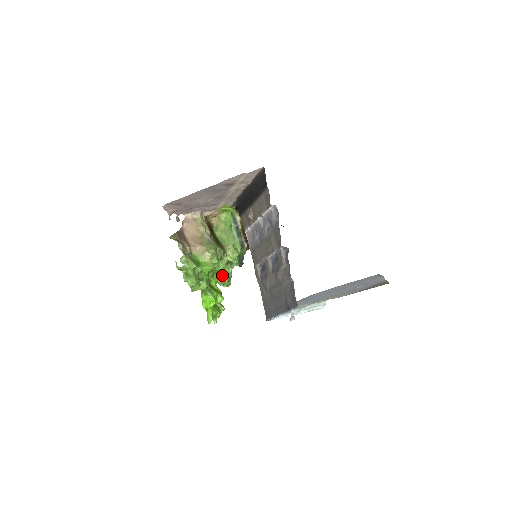
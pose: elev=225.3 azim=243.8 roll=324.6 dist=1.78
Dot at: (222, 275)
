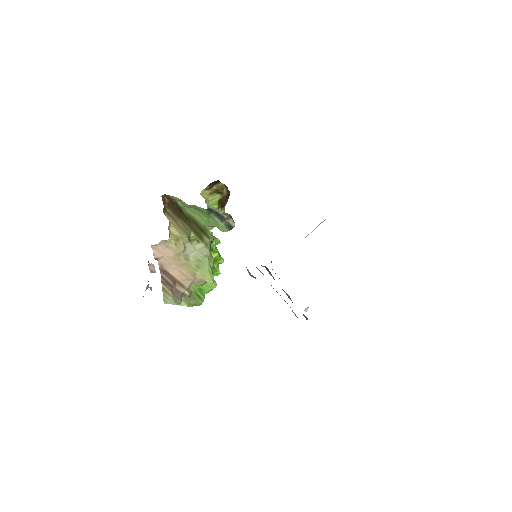
Dot at: (213, 243)
